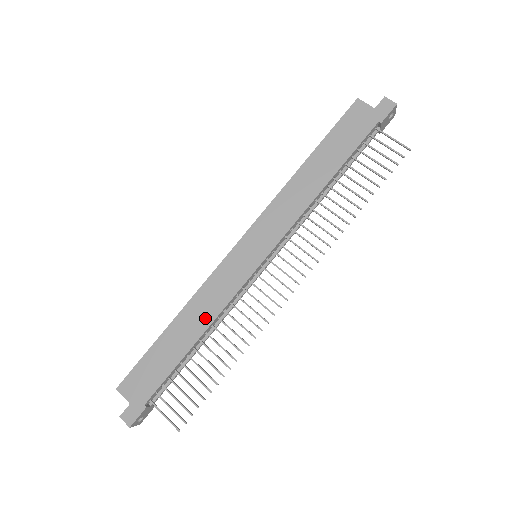
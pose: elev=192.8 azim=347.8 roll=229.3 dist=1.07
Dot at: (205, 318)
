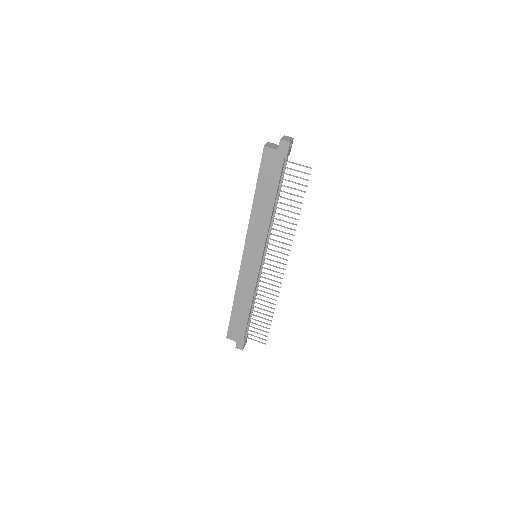
Dot at: (248, 297)
